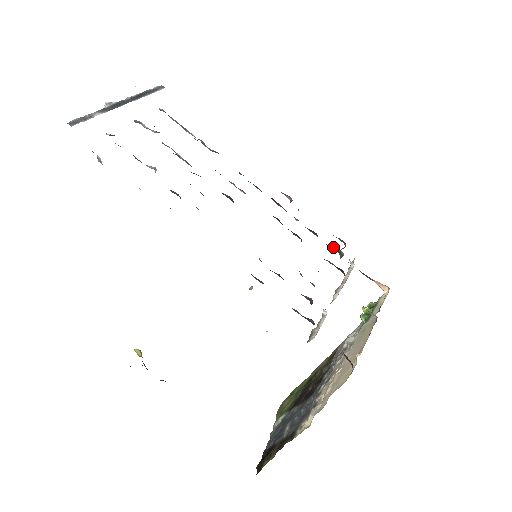
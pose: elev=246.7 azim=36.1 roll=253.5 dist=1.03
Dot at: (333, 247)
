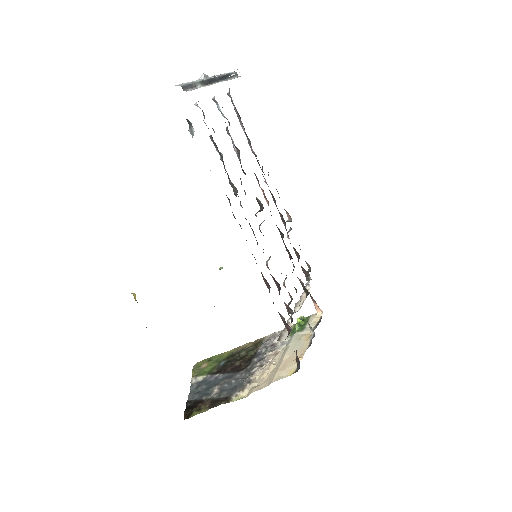
Dot at: (305, 270)
